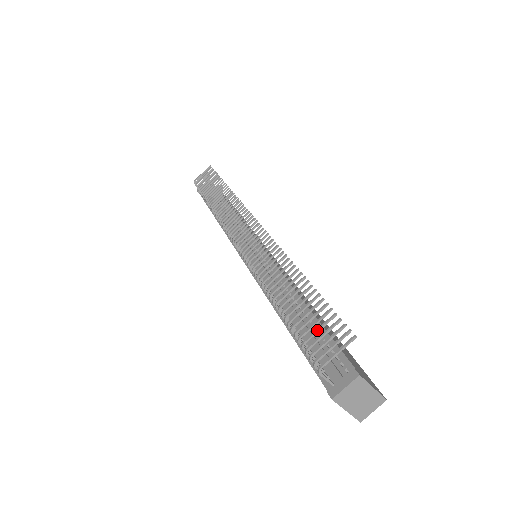
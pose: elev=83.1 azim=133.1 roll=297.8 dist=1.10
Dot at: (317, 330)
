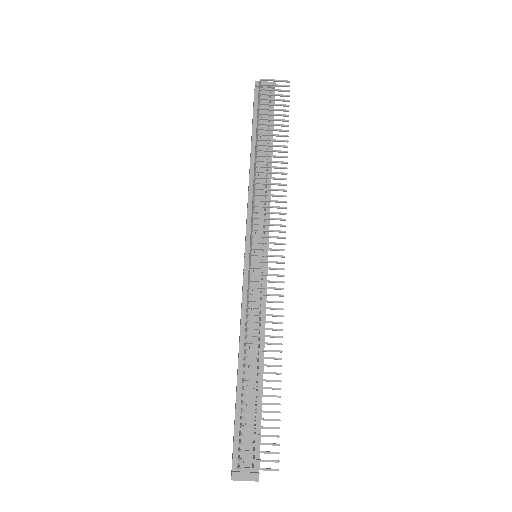
Dot at: (259, 436)
